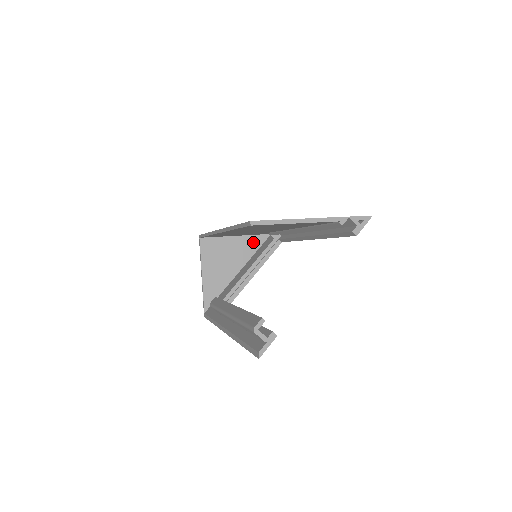
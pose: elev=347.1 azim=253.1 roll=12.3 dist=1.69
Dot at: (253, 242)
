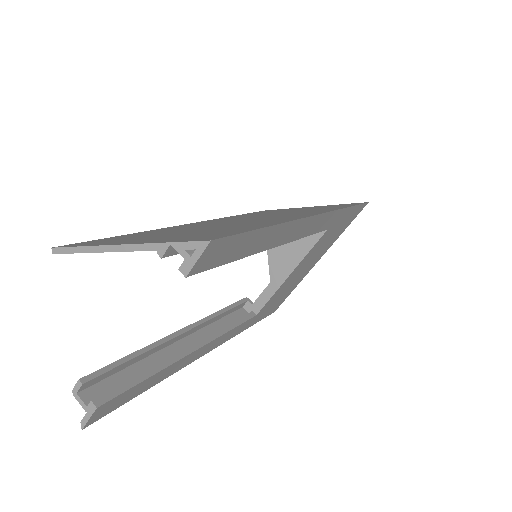
Dot at: occluded
